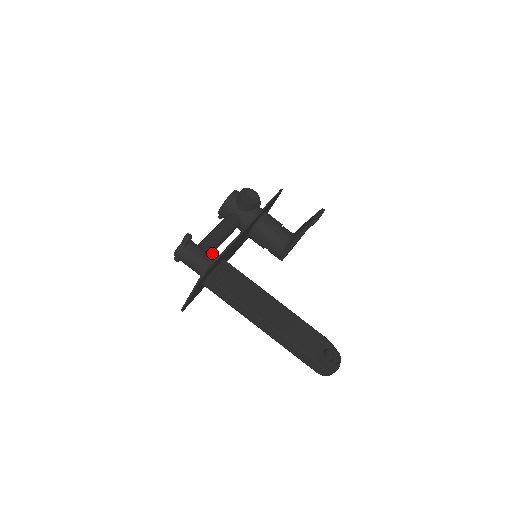
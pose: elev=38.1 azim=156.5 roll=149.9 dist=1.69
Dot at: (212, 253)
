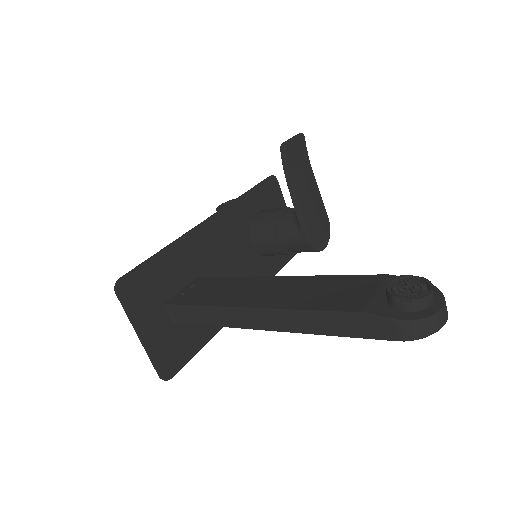
Dot at: occluded
